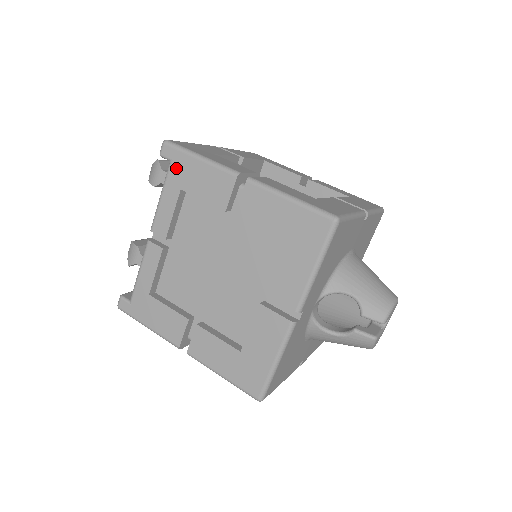
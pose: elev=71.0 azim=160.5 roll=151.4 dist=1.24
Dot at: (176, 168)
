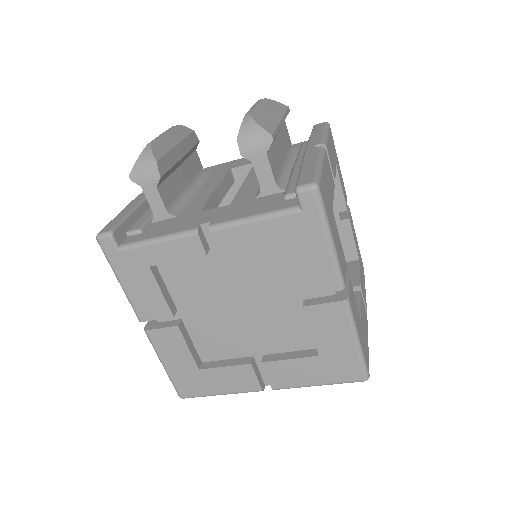
Dot at: (299, 222)
